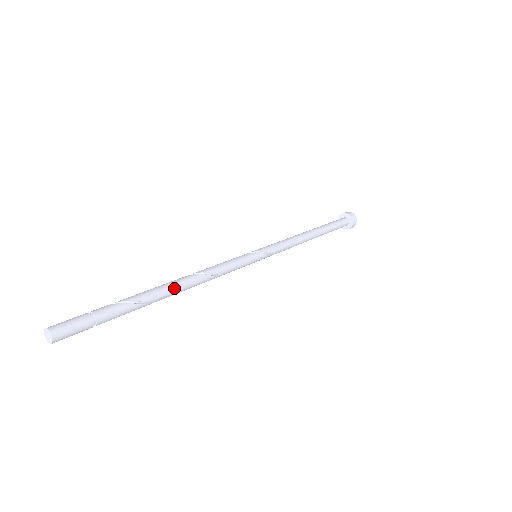
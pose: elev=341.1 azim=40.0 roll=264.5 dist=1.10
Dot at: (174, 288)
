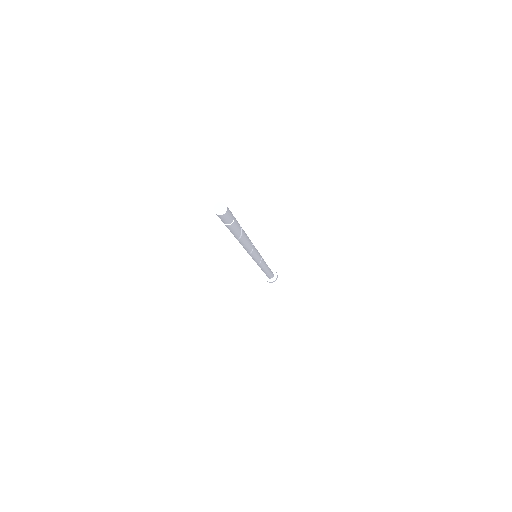
Dot at: (247, 236)
